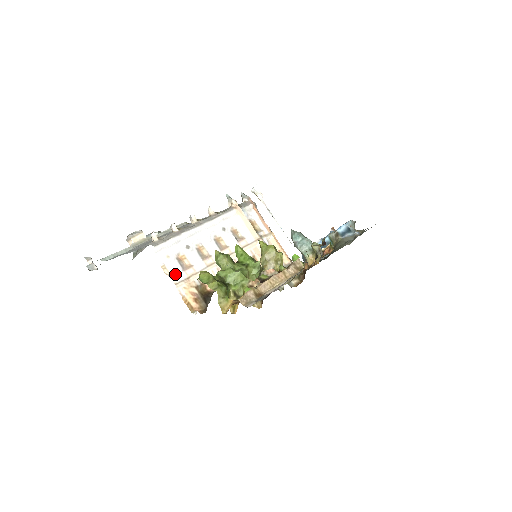
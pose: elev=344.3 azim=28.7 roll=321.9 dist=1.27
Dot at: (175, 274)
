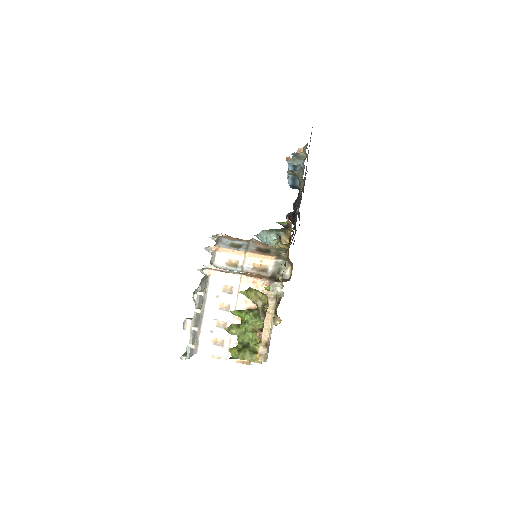
Dot at: (221, 355)
